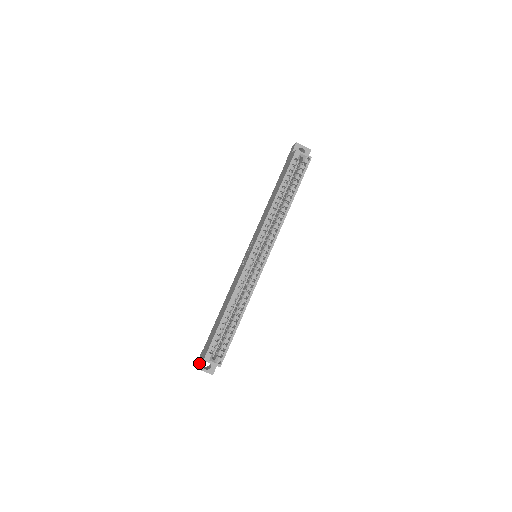
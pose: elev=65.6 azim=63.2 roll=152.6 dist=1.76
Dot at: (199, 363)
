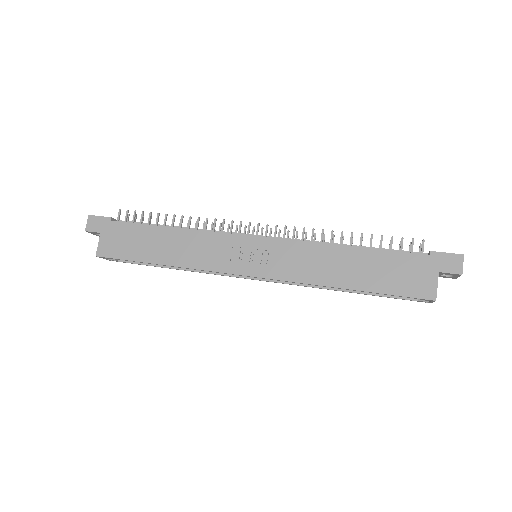
Dot at: (92, 232)
